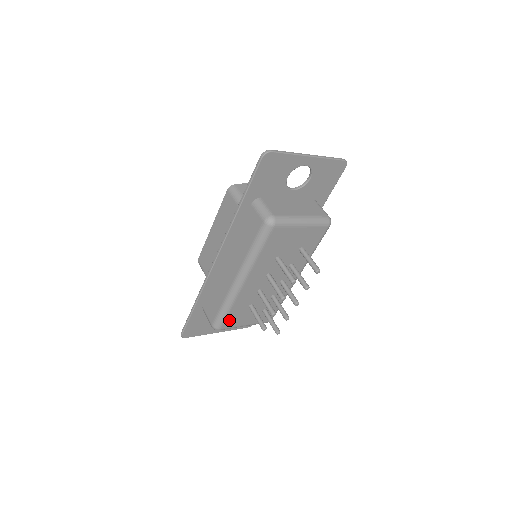
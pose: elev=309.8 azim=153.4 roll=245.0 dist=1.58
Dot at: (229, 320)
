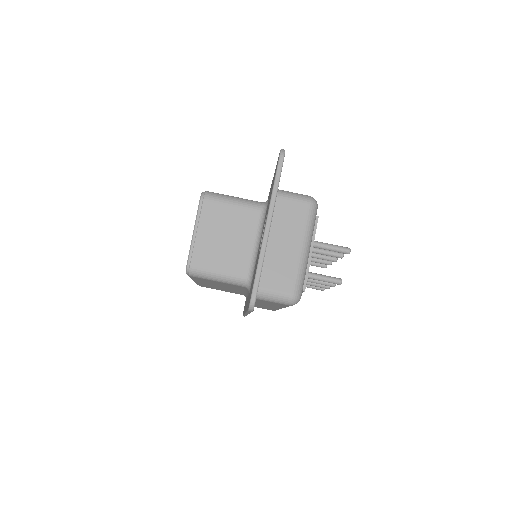
Dot at: occluded
